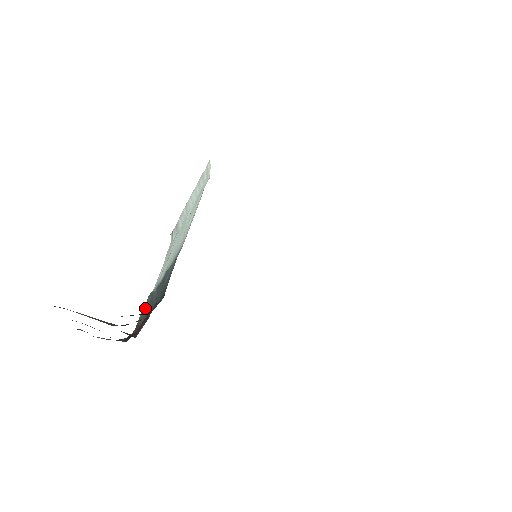
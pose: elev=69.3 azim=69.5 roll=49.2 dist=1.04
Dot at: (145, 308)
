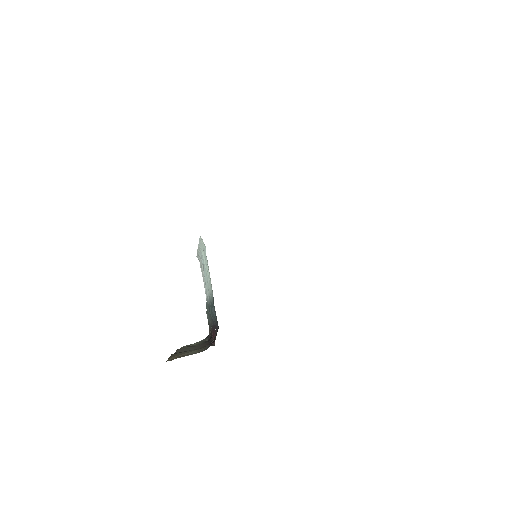
Dot at: (208, 314)
